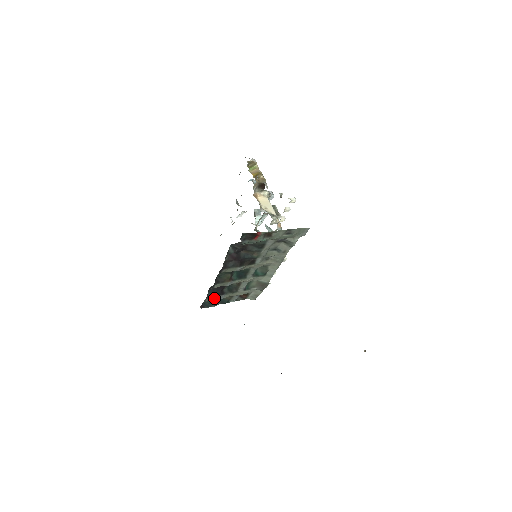
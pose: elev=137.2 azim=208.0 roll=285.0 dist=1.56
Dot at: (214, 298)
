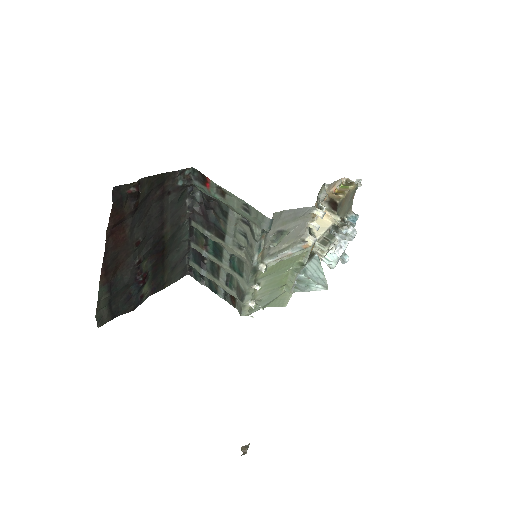
Dot at: (196, 266)
